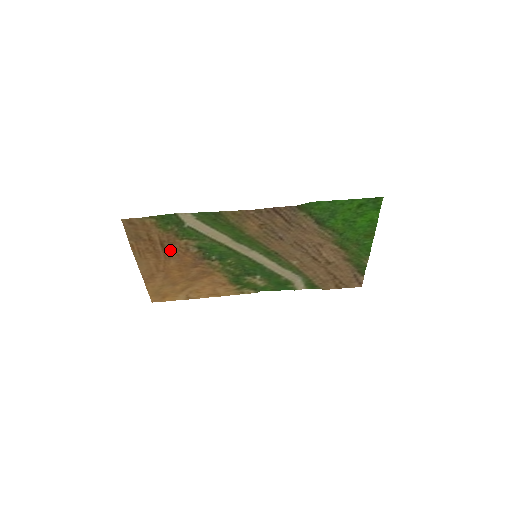
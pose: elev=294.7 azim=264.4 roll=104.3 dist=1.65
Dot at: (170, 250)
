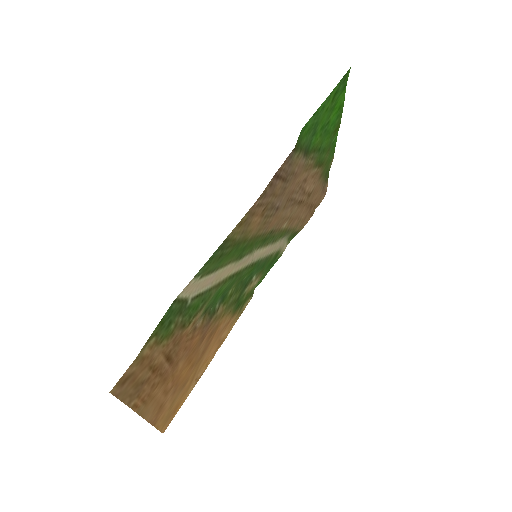
Dot at: (177, 354)
